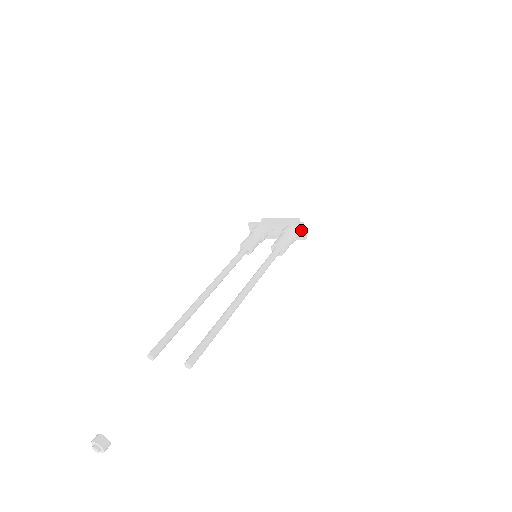
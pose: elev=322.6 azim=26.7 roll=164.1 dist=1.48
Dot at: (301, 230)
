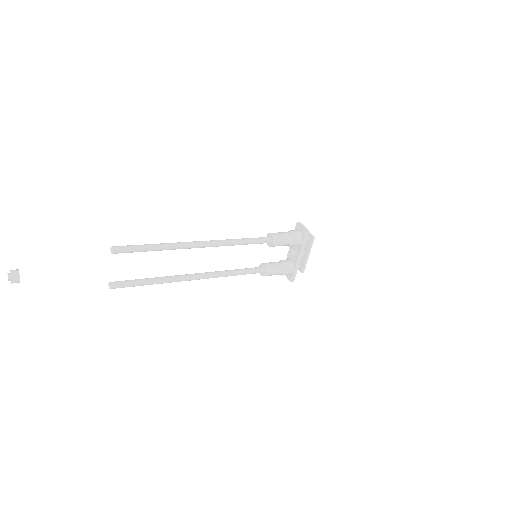
Dot at: (299, 228)
